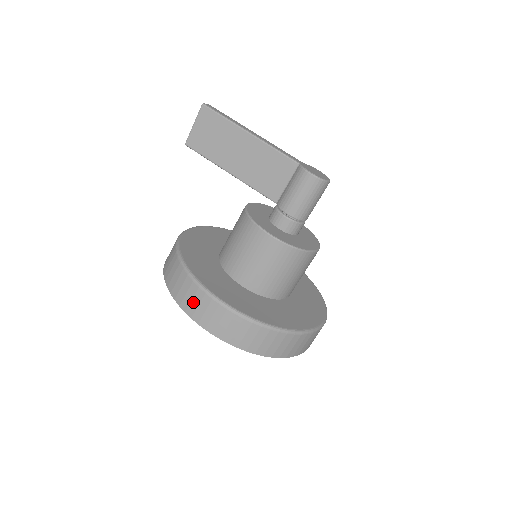
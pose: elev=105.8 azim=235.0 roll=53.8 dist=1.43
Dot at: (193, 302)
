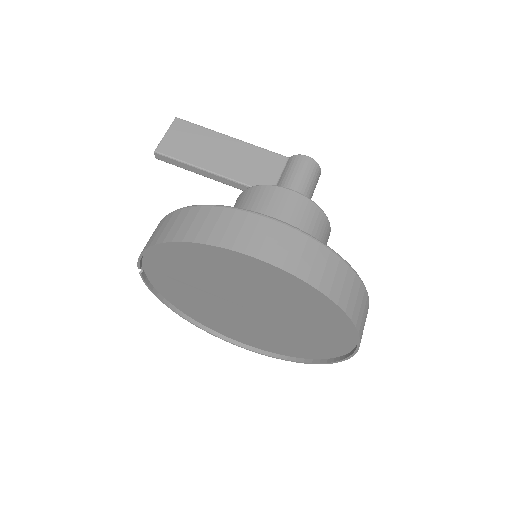
Dot at: (230, 229)
